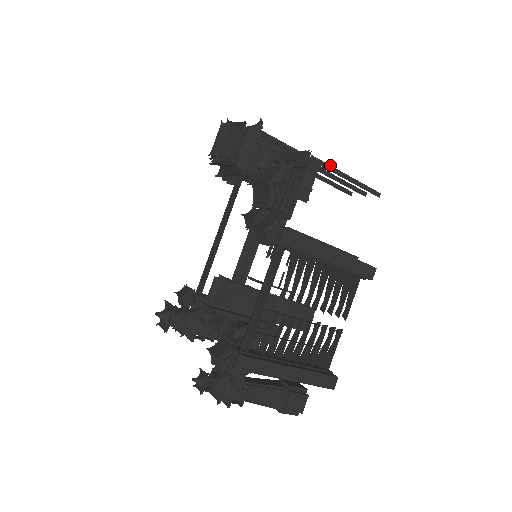
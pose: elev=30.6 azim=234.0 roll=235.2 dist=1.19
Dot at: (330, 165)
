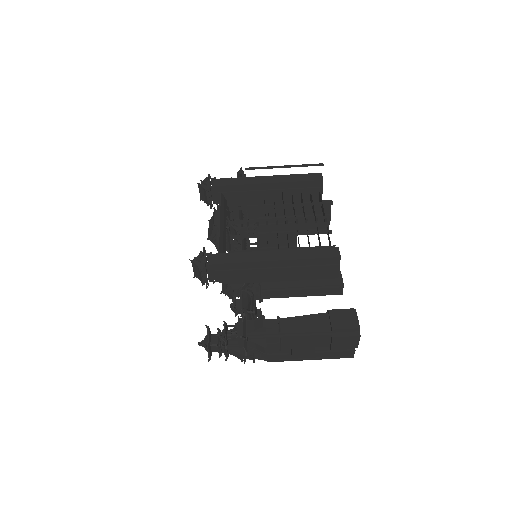
Dot at: (264, 167)
